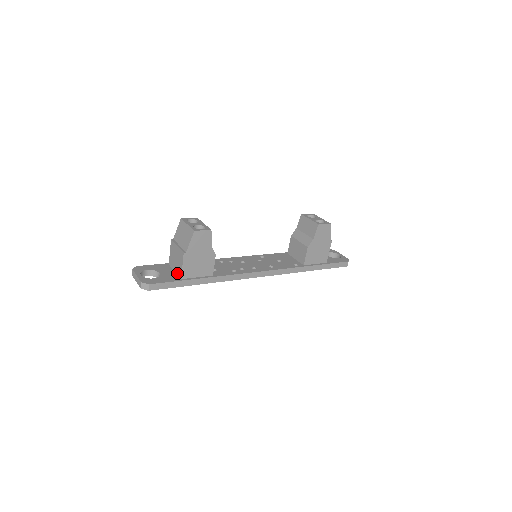
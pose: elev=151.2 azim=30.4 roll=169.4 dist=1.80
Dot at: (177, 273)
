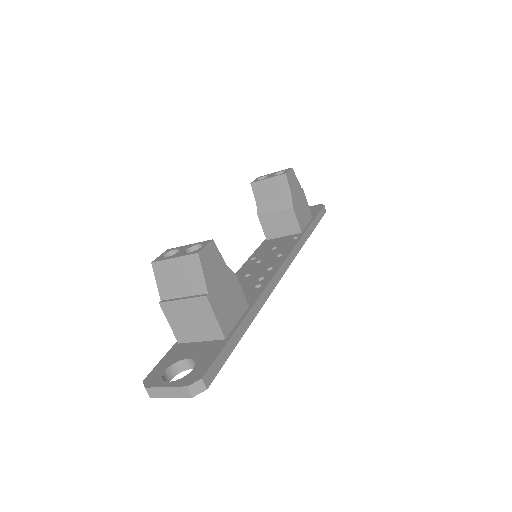
Dot at: (209, 338)
